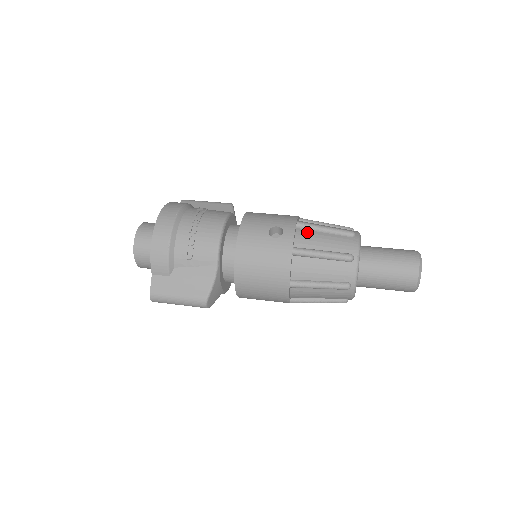
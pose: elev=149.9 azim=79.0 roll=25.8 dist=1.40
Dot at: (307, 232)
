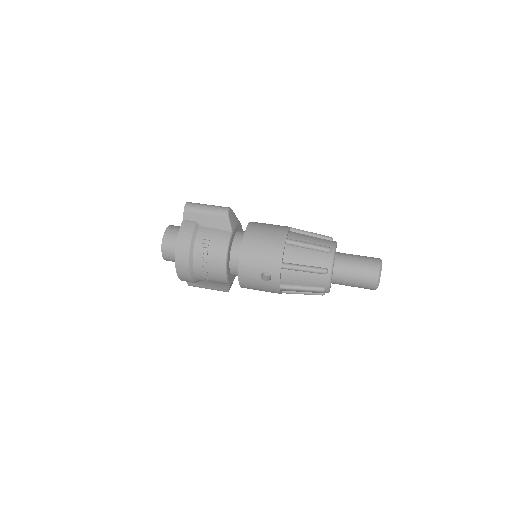
Dot at: (290, 273)
